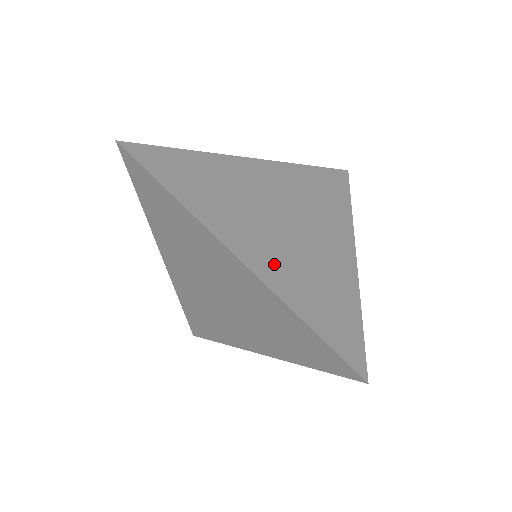
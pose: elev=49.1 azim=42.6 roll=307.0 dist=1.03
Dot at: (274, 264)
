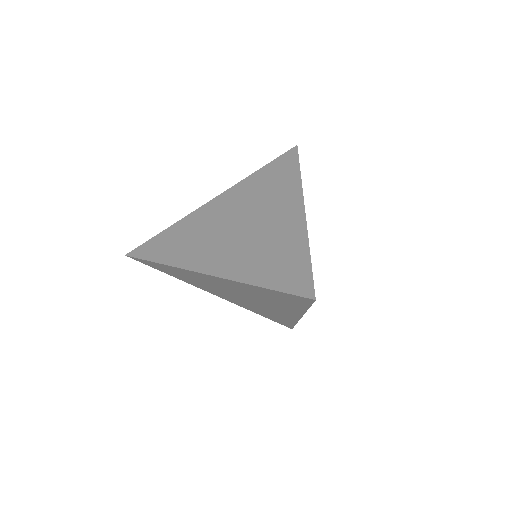
Dot at: (233, 261)
